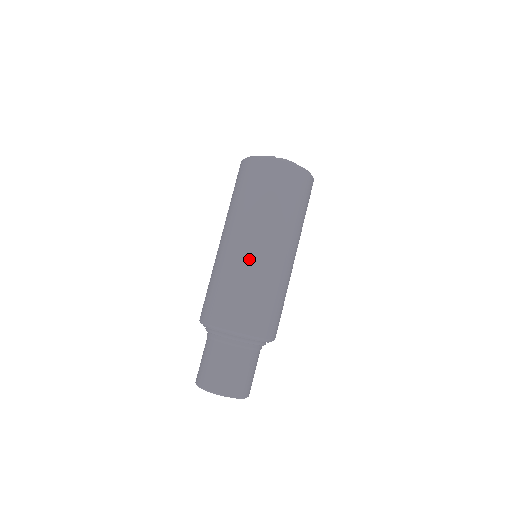
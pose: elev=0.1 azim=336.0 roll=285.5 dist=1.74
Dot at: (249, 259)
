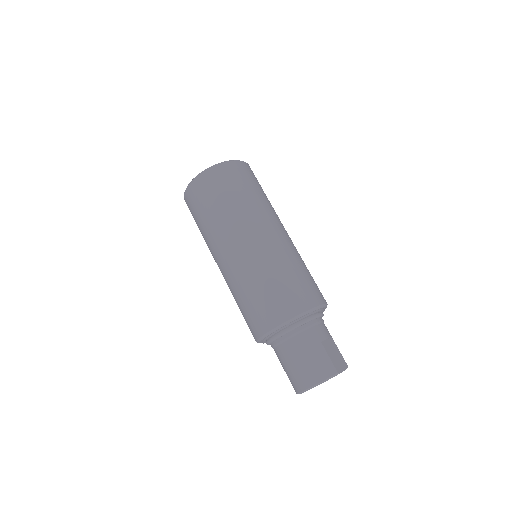
Dot at: (272, 246)
